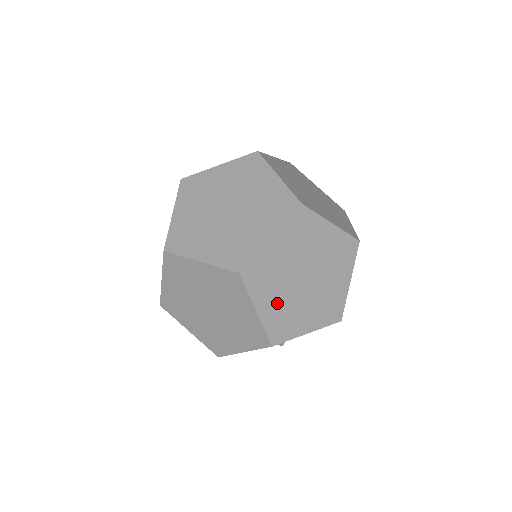
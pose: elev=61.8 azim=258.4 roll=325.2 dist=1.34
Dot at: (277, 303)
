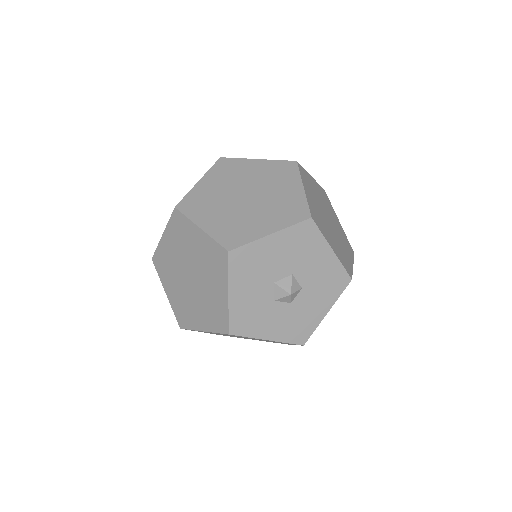
Dot at: (221, 219)
